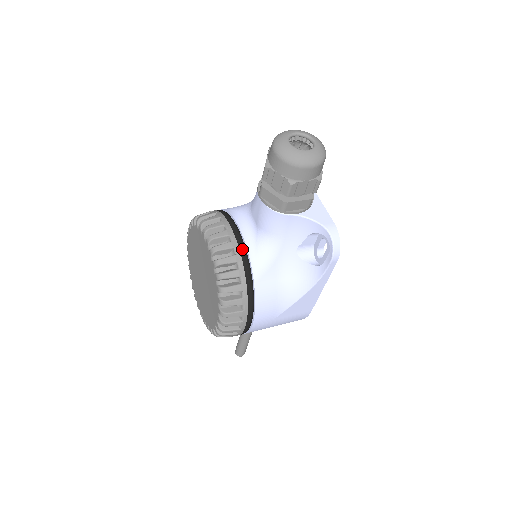
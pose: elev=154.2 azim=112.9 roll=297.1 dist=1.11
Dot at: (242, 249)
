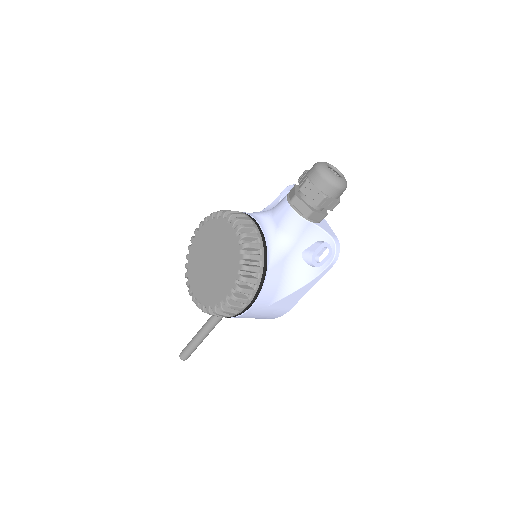
Dot at: (264, 241)
